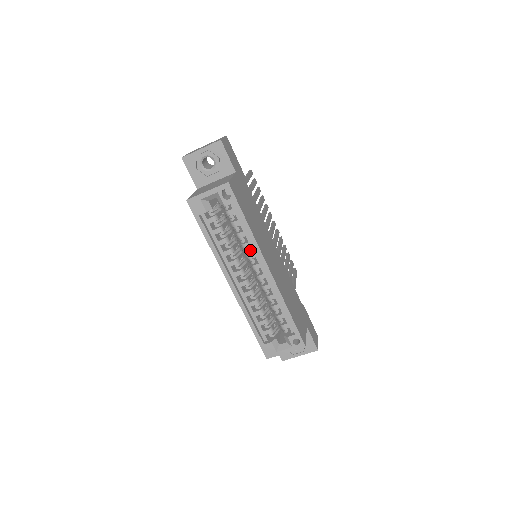
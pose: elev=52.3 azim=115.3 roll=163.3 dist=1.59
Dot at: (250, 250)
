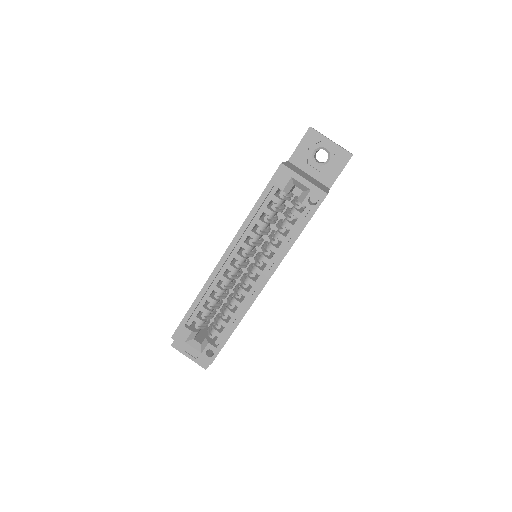
Dot at: occluded
